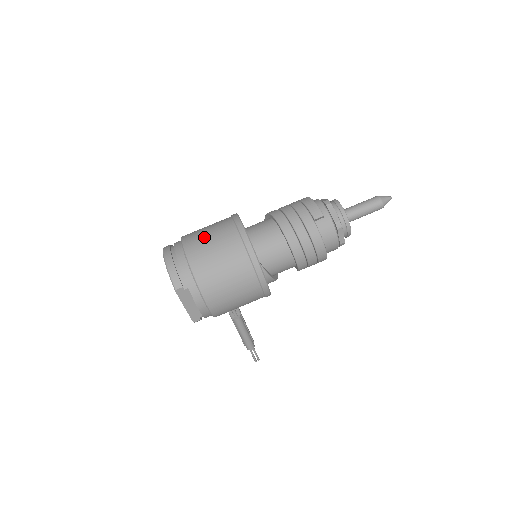
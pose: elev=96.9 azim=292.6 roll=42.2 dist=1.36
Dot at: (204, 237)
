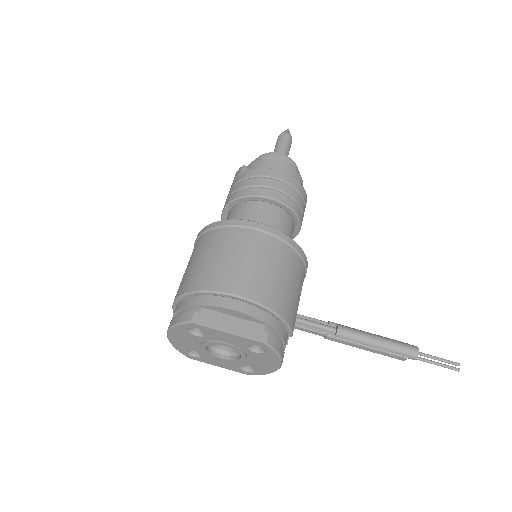
Dot at: occluded
